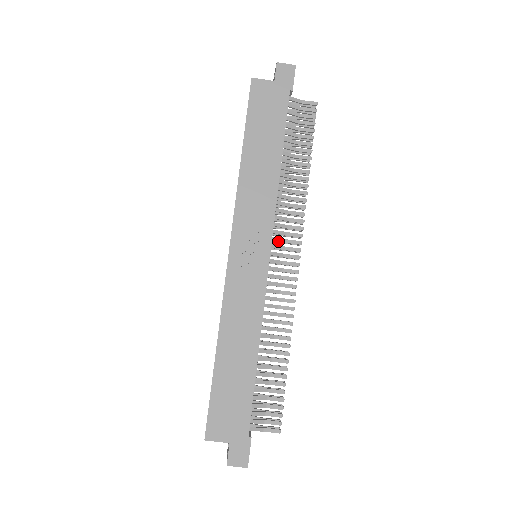
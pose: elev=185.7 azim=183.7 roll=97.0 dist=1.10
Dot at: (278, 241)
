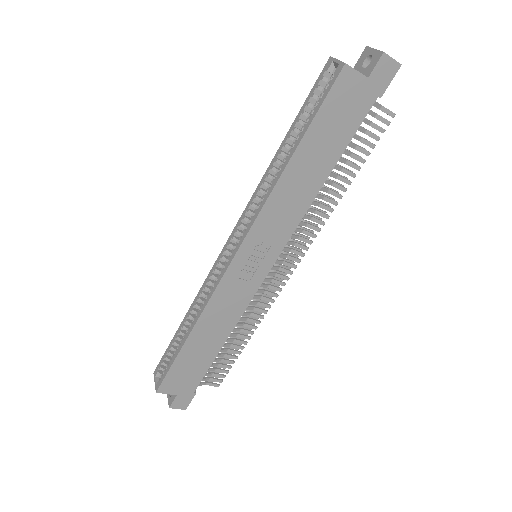
Dot at: occluded
